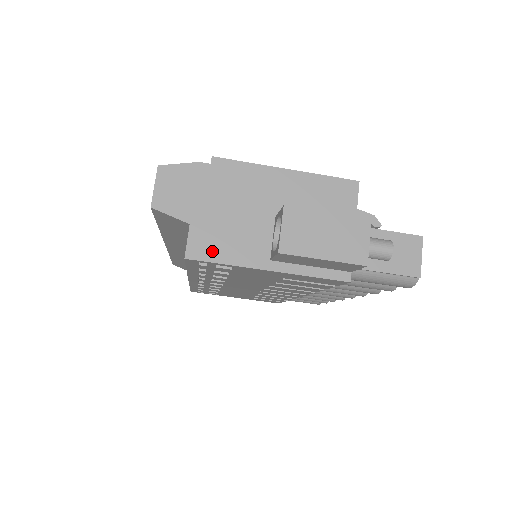
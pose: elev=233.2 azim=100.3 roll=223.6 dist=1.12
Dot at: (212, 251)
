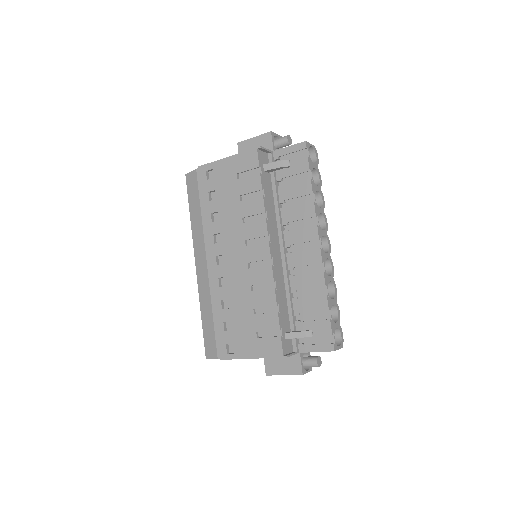
Dot at: occluded
